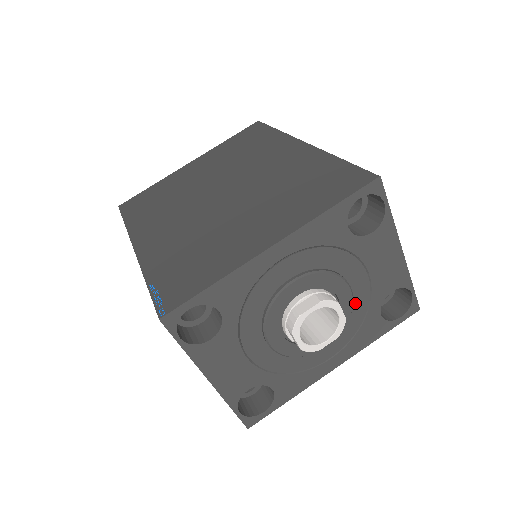
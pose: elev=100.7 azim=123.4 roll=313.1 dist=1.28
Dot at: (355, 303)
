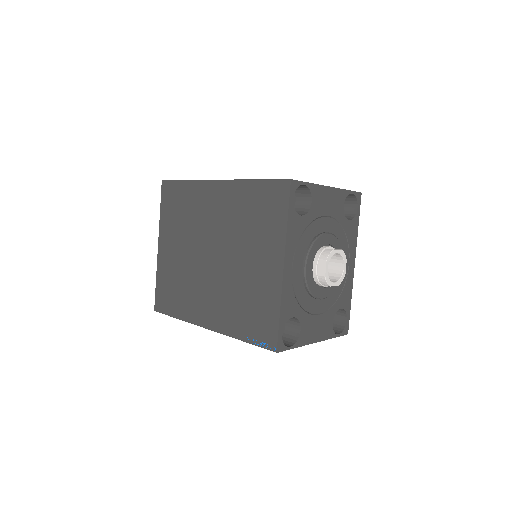
Dot at: (335, 233)
